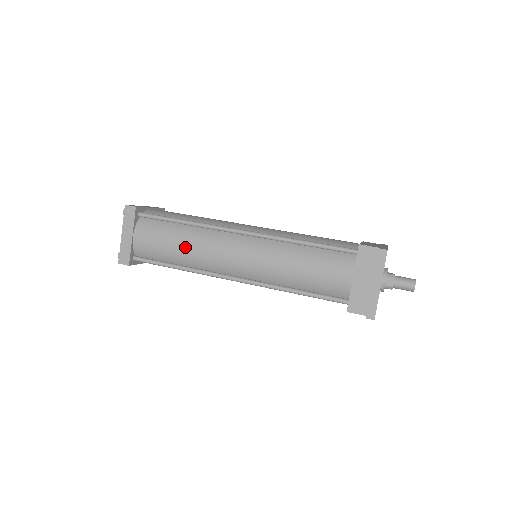
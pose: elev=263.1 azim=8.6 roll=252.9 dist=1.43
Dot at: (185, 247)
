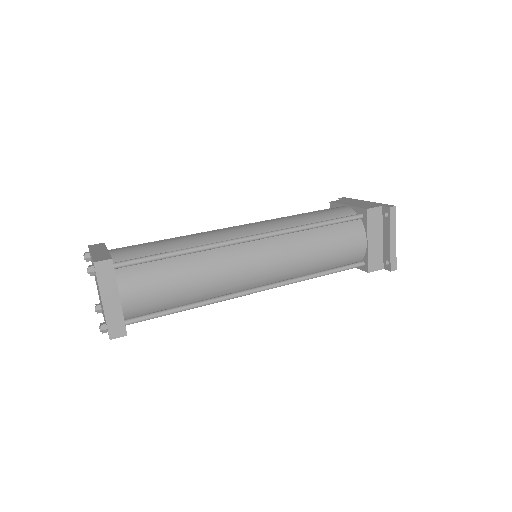
Dot at: (196, 281)
